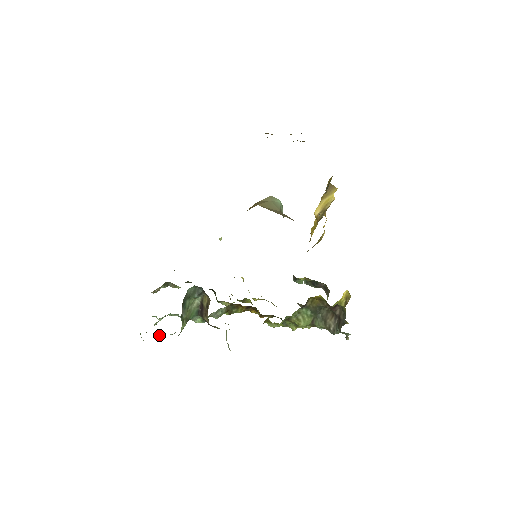
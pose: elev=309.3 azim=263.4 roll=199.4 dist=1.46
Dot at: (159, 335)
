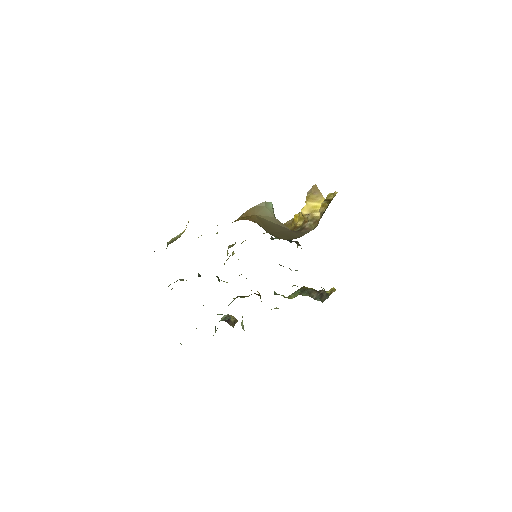
Dot at: occluded
